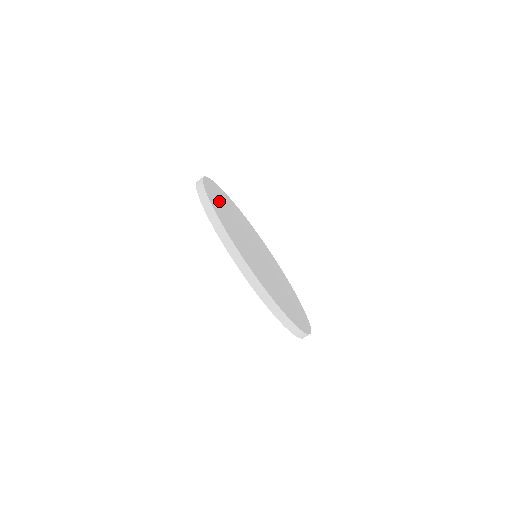
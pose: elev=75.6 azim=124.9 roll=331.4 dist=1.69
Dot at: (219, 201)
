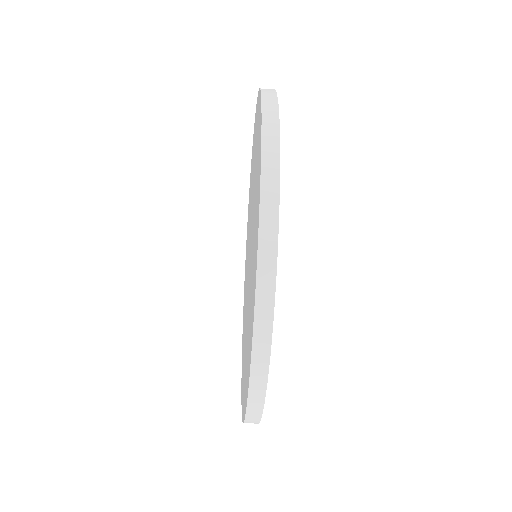
Dot at: occluded
